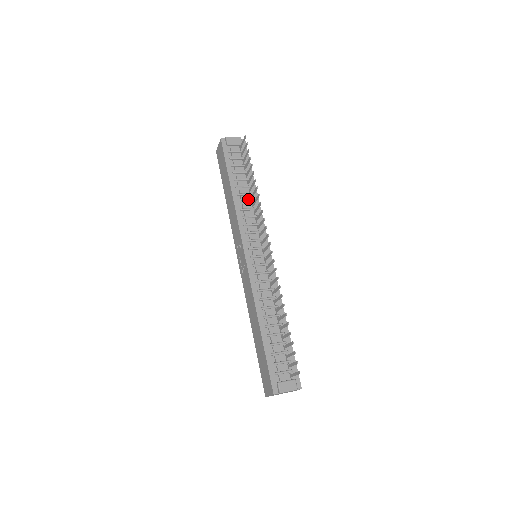
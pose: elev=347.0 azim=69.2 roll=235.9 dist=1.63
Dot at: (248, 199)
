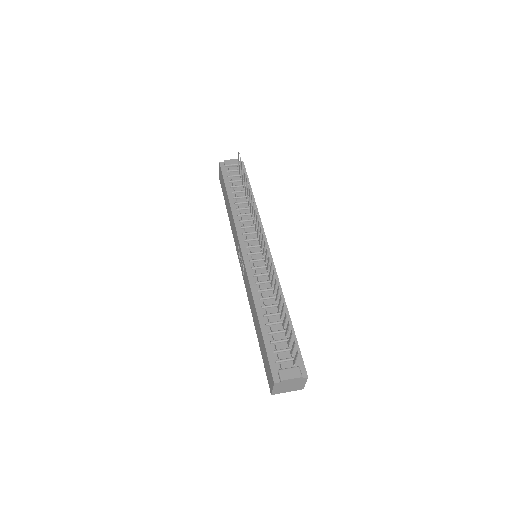
Dot at: (246, 206)
